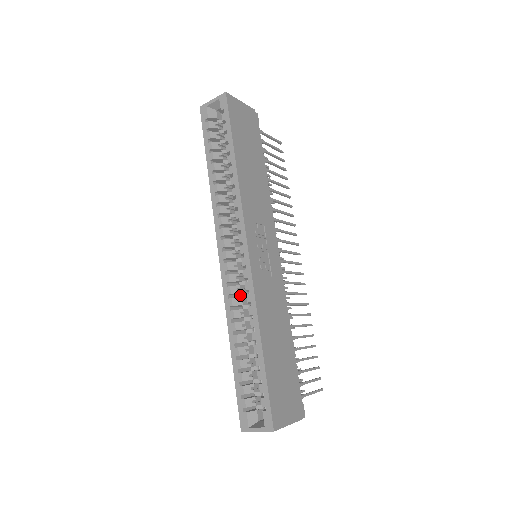
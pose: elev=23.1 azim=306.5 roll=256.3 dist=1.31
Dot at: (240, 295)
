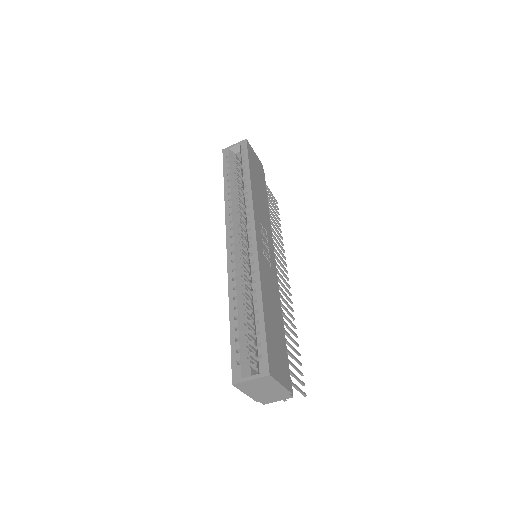
Dot at: occluded
